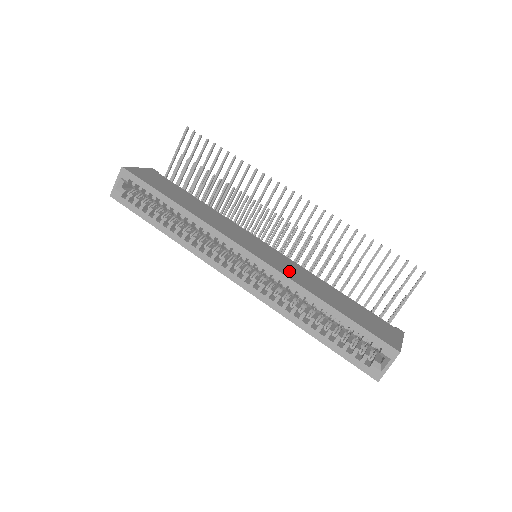
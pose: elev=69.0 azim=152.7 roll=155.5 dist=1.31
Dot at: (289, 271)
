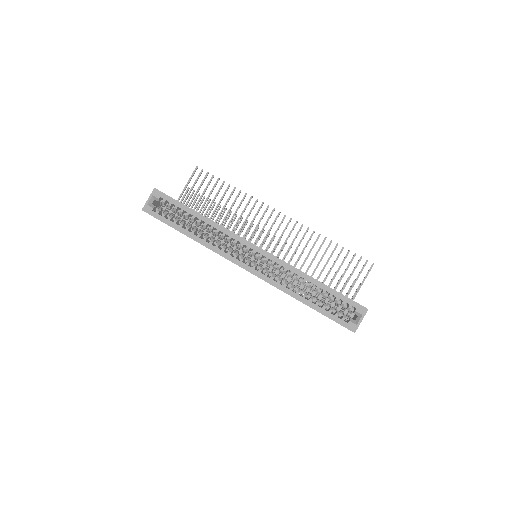
Dot at: occluded
